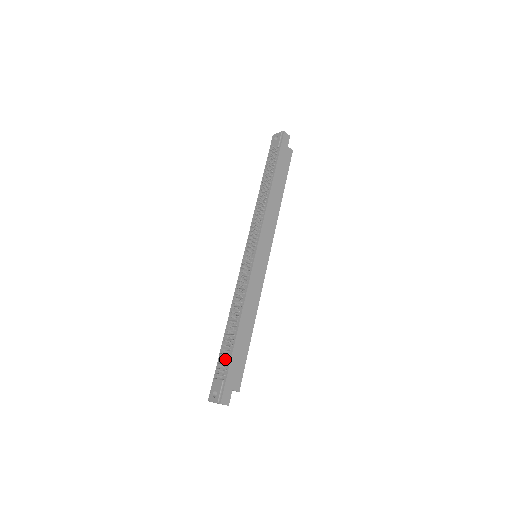
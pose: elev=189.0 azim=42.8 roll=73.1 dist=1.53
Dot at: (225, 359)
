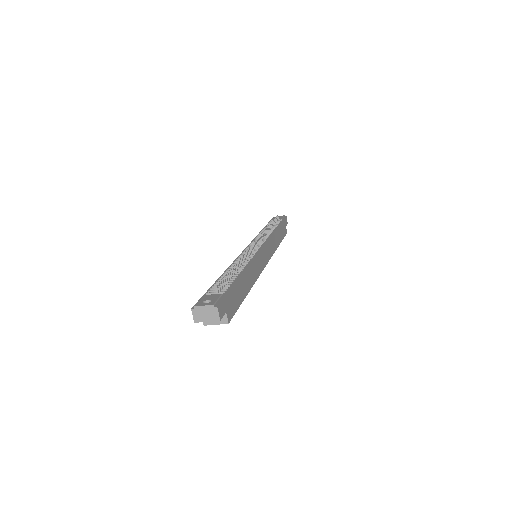
Dot at: (225, 284)
